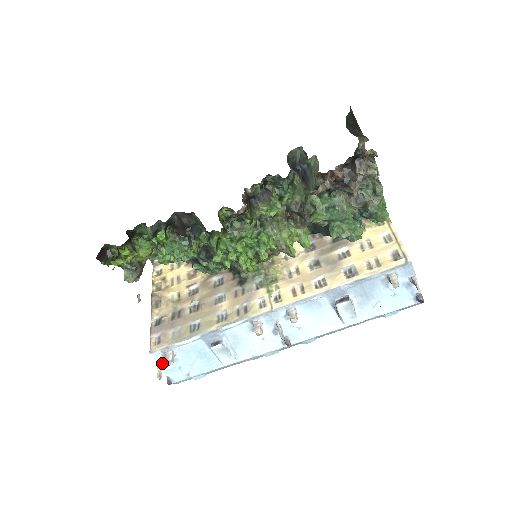
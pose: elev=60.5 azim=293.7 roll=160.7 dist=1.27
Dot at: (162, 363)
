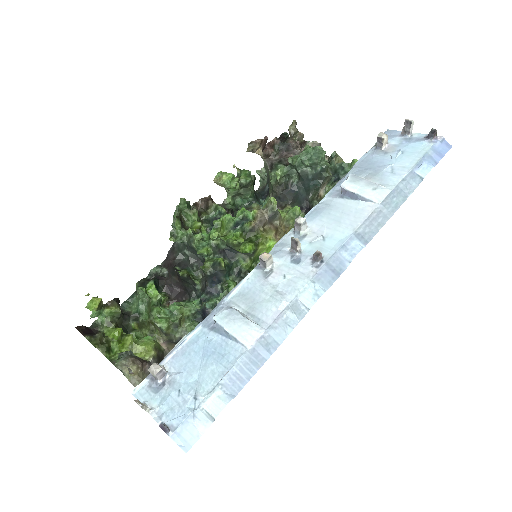
Dot at: (150, 400)
